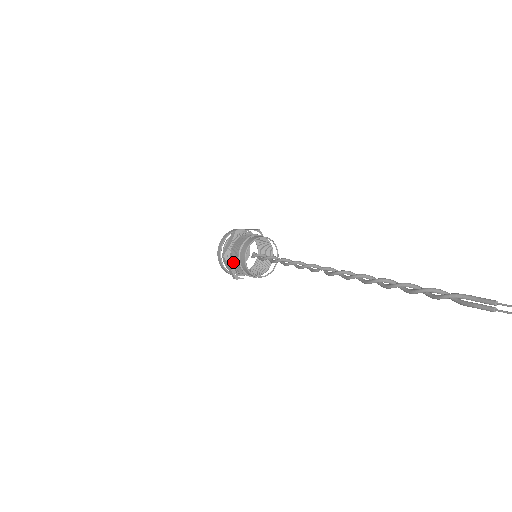
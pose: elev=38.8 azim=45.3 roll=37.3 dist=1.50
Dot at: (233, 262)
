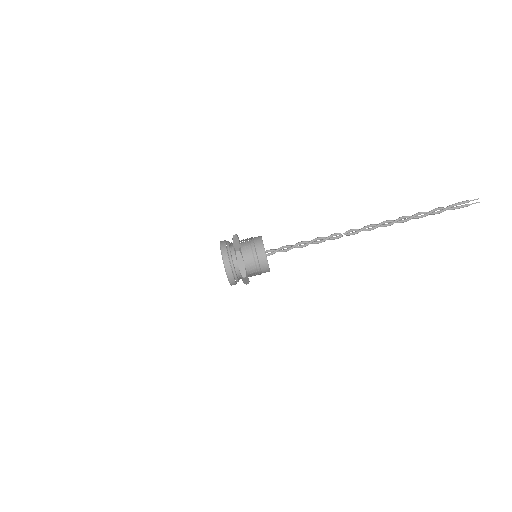
Dot at: occluded
